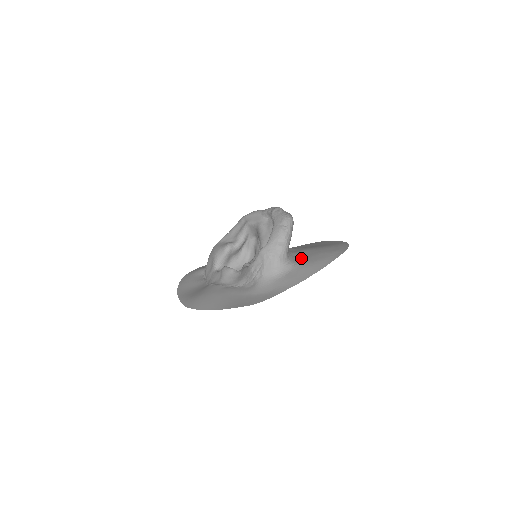
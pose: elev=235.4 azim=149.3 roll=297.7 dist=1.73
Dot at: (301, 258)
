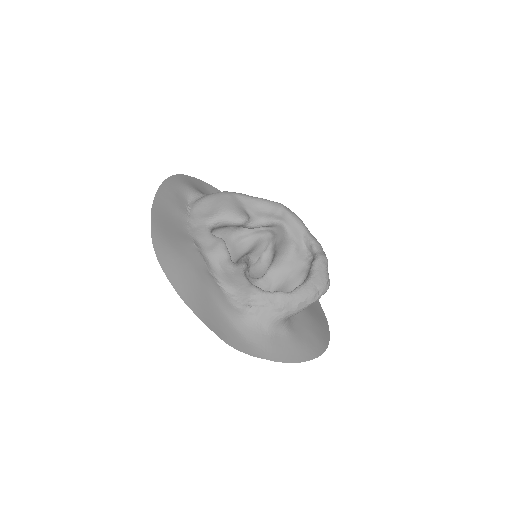
Dot at: (295, 322)
